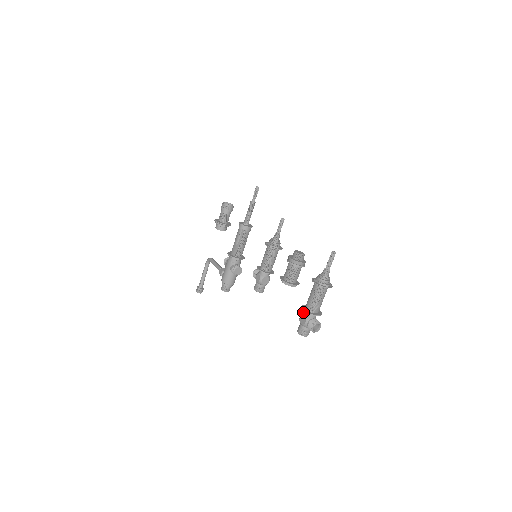
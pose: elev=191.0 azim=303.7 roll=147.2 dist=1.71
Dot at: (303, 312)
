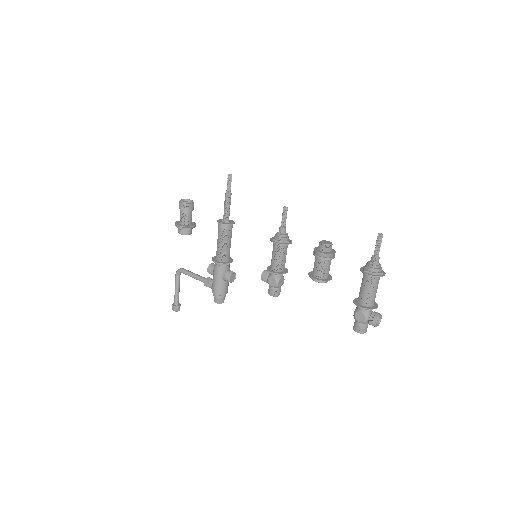
Dot at: (356, 308)
